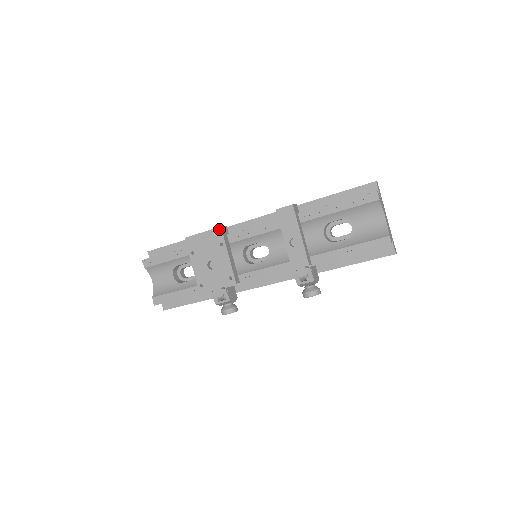
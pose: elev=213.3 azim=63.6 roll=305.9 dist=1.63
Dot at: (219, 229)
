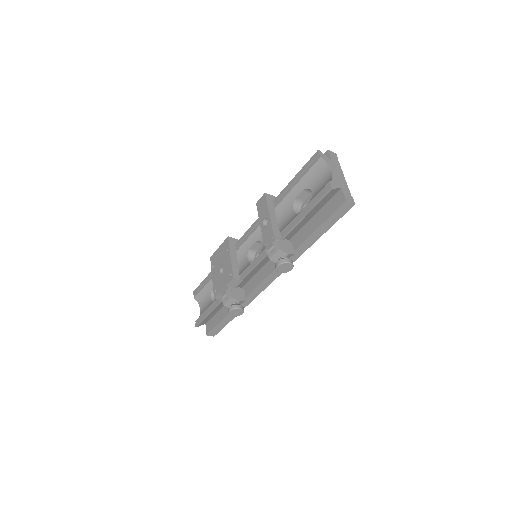
Dot at: (227, 239)
